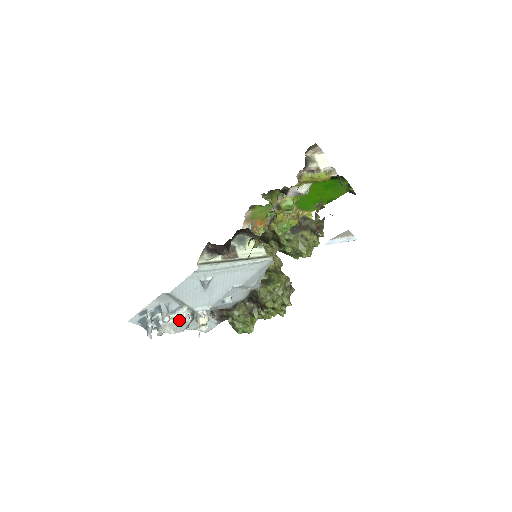
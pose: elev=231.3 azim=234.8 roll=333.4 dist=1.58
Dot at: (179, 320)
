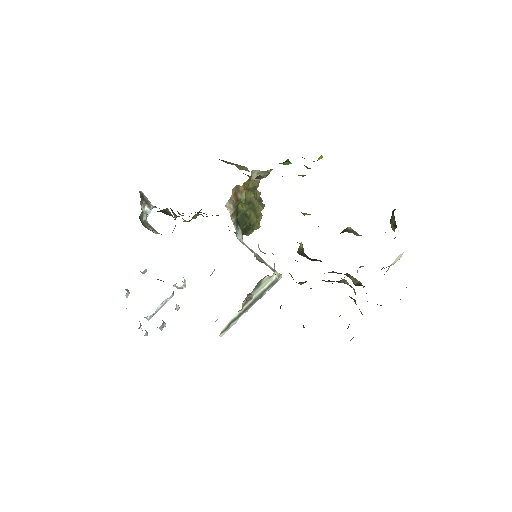
Dot at: occluded
